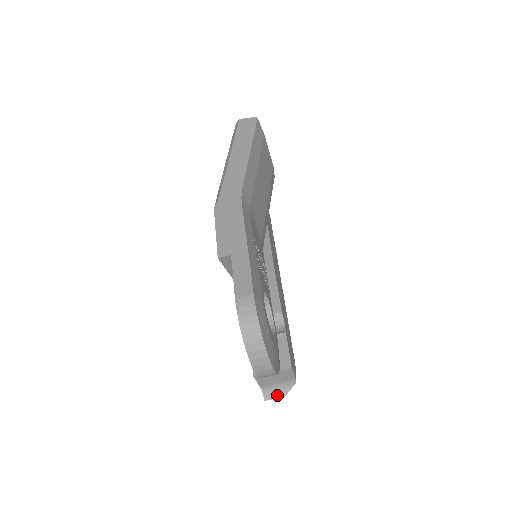
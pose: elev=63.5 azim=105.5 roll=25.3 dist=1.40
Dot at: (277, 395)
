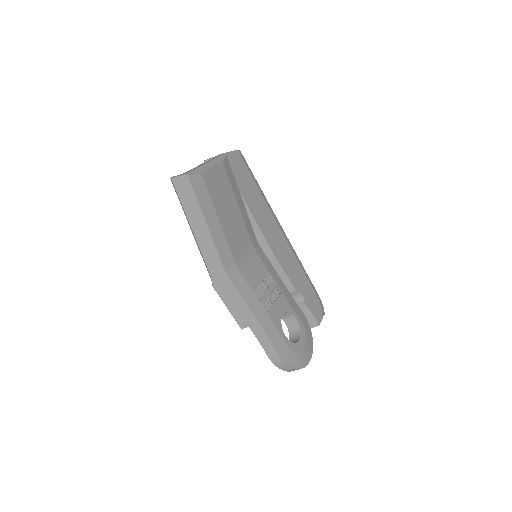
Dot at: occluded
